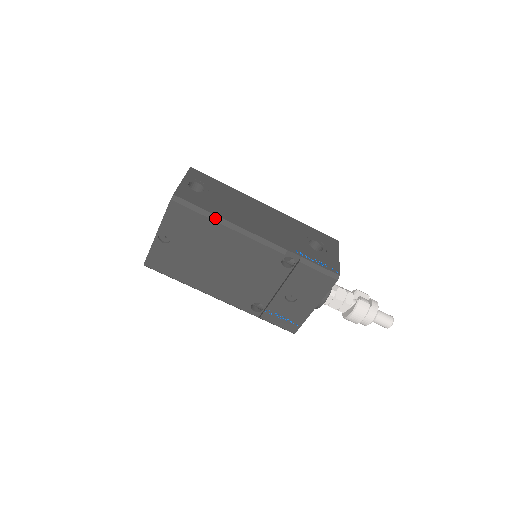
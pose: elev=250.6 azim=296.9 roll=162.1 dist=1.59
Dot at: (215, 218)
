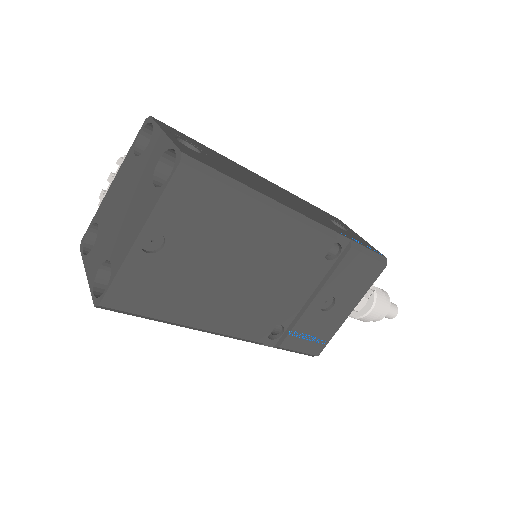
Dot at: (249, 192)
